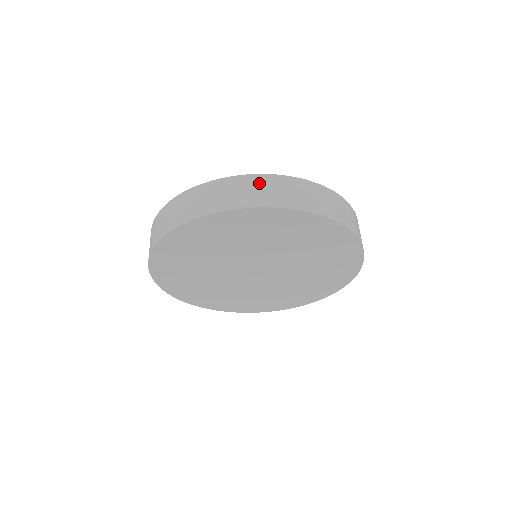
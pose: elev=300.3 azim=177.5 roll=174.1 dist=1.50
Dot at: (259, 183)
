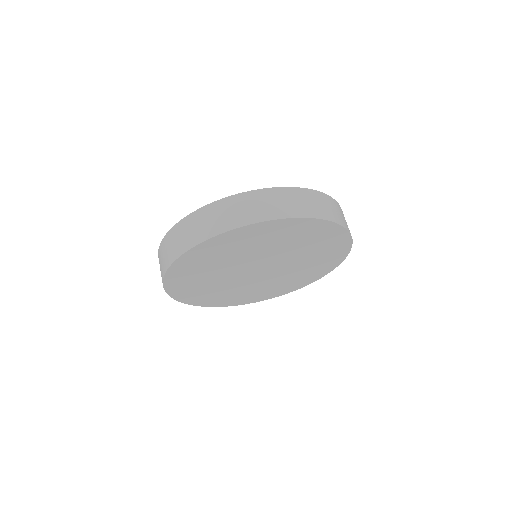
Dot at: (175, 235)
